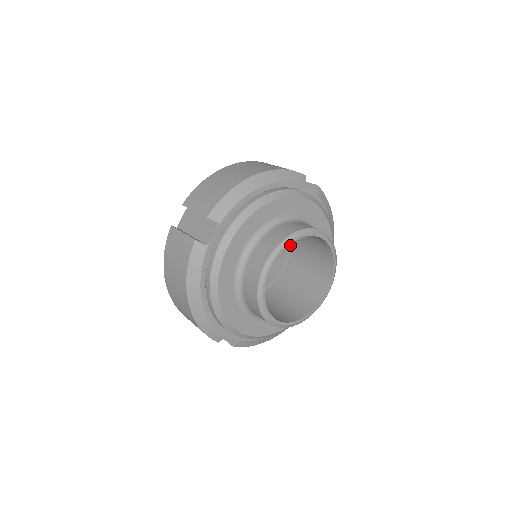
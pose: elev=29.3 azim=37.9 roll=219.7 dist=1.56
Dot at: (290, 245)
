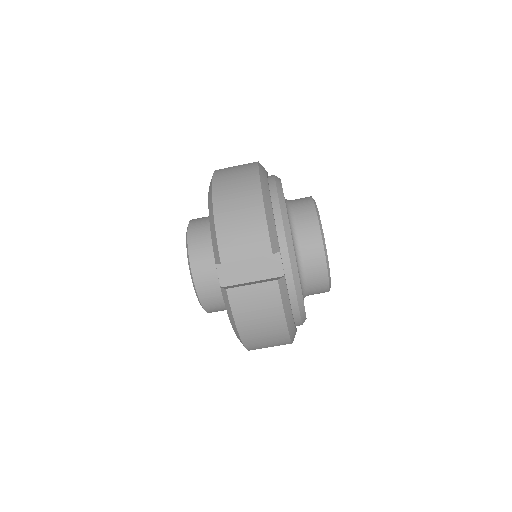
Dot at: occluded
